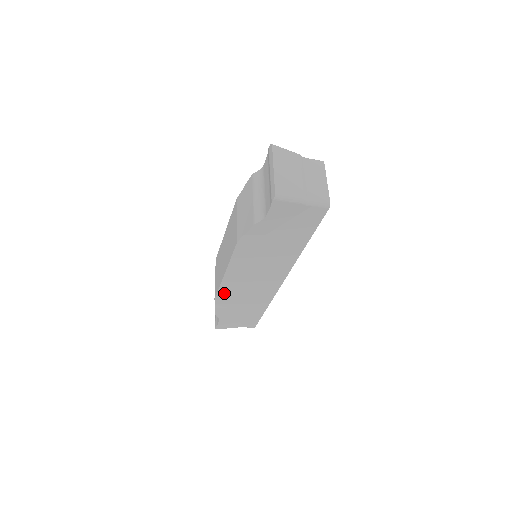
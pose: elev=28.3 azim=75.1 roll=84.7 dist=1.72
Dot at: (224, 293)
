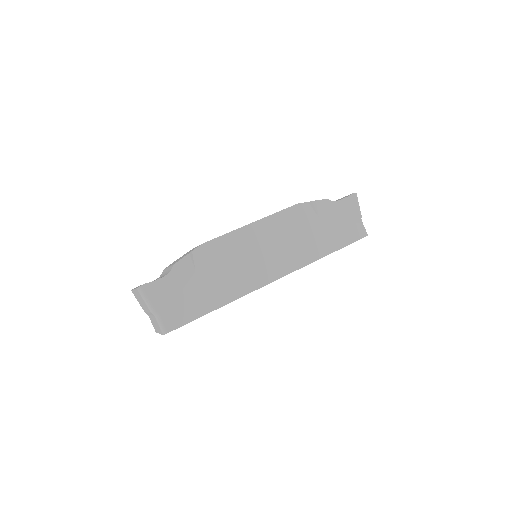
Dot at: (220, 244)
